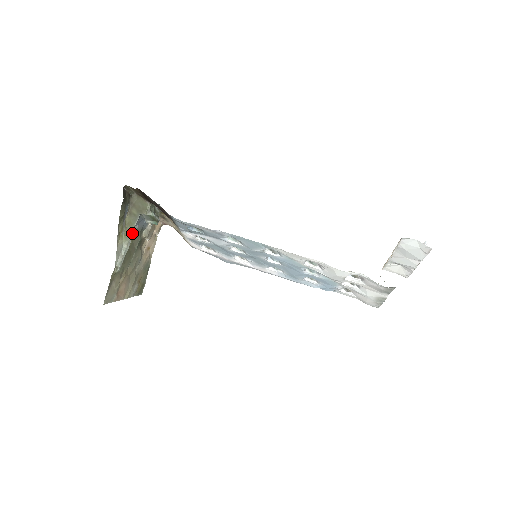
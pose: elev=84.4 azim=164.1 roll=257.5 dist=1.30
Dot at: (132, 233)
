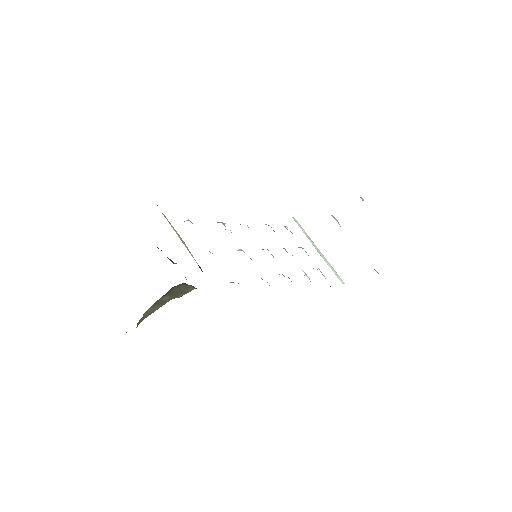
Dot at: (147, 316)
